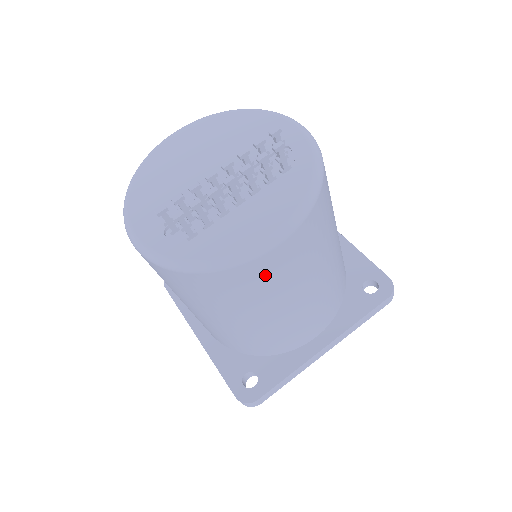
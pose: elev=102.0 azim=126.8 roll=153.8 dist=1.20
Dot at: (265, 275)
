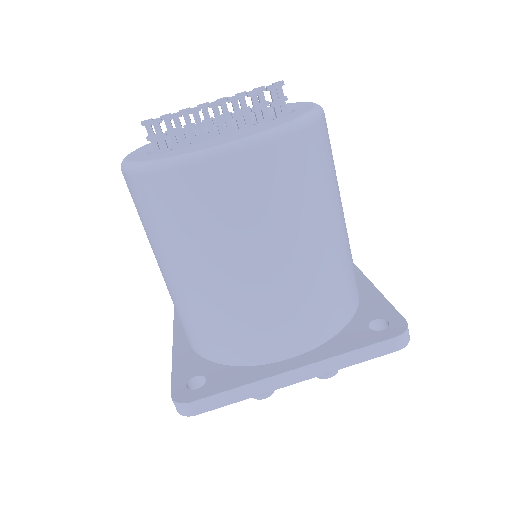
Dot at: (216, 195)
